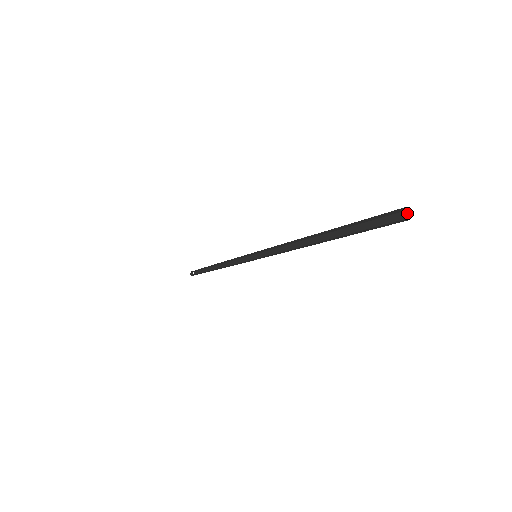
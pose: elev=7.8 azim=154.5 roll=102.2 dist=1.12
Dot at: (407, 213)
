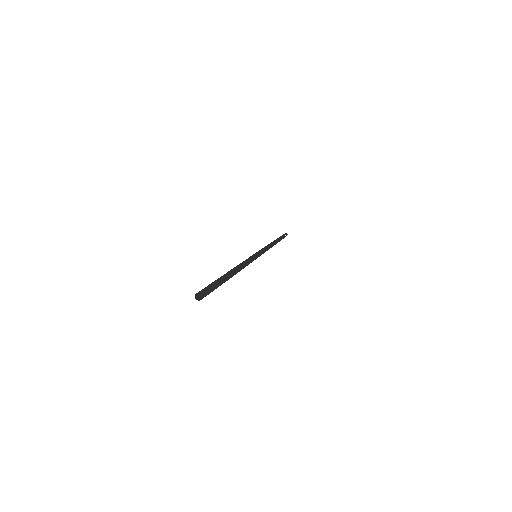
Dot at: occluded
